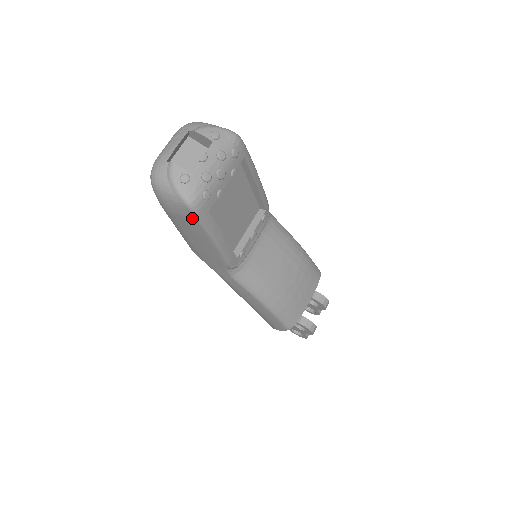
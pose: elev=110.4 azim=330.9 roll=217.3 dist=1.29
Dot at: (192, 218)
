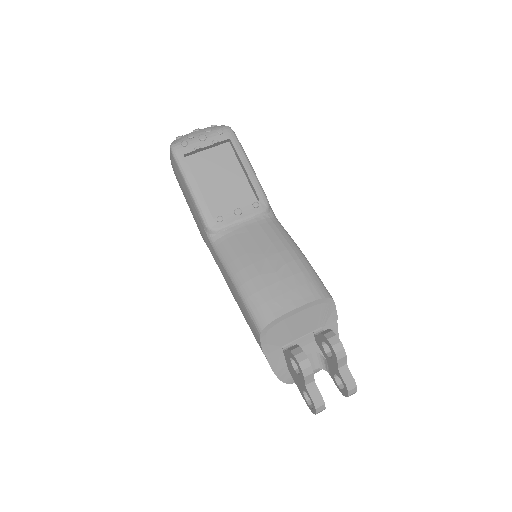
Dot at: (174, 160)
